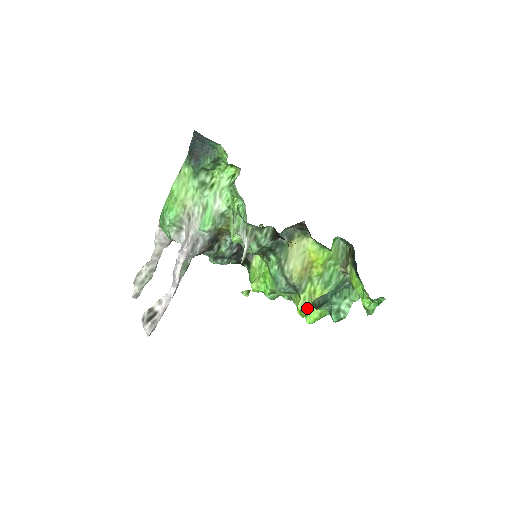
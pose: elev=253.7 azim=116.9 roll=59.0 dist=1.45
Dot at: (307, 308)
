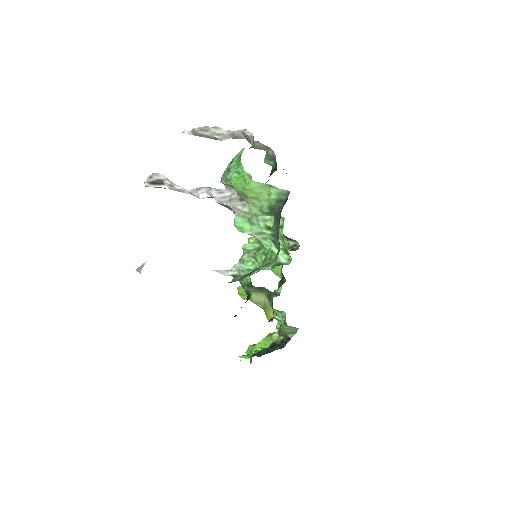
Dot at: (241, 297)
